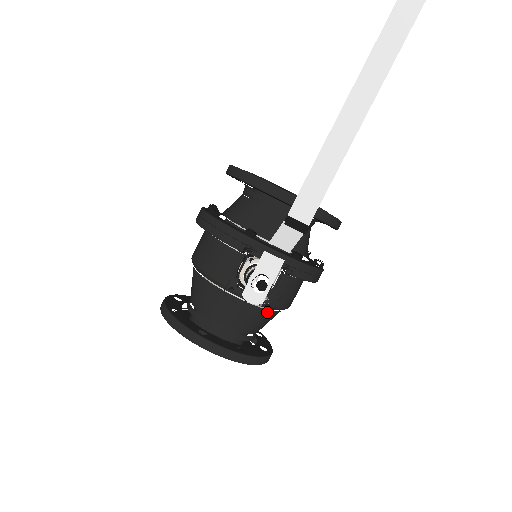
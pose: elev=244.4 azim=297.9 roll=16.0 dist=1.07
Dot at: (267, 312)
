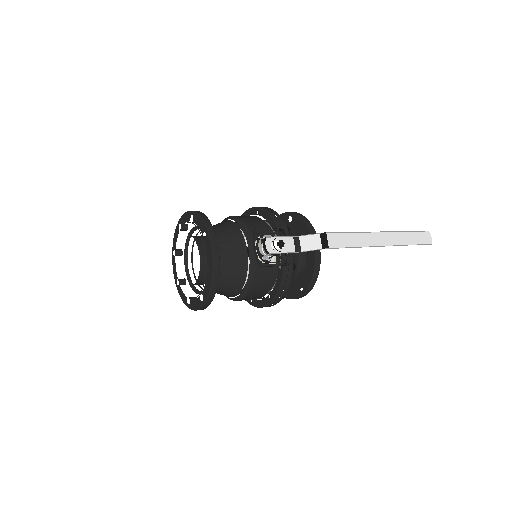
Dot at: (244, 275)
